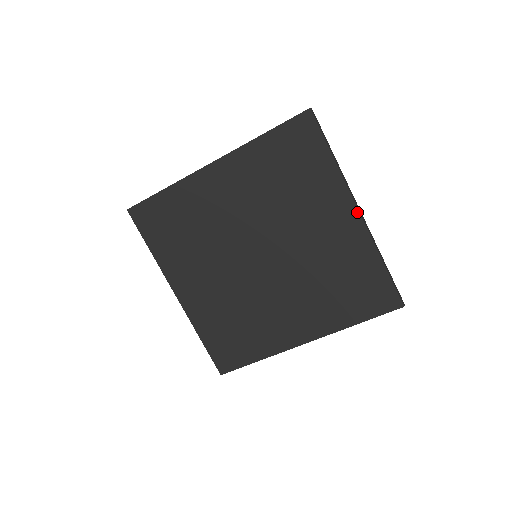
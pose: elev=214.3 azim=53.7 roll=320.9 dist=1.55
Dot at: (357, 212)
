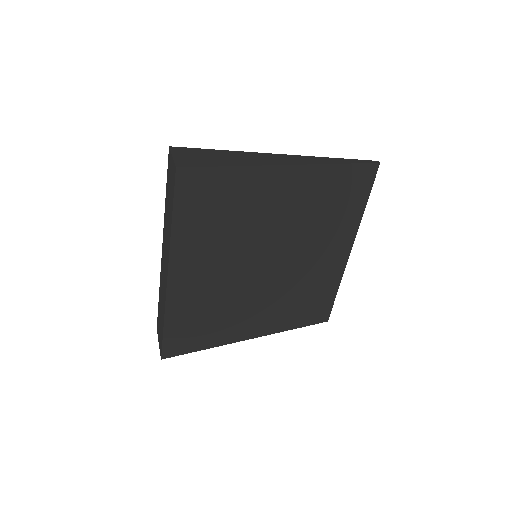
Dot at: (350, 251)
